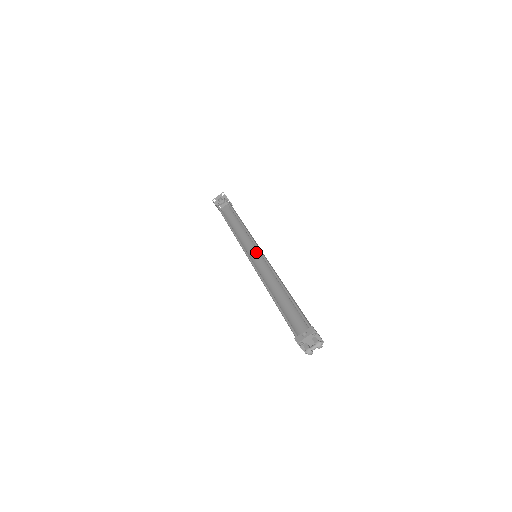
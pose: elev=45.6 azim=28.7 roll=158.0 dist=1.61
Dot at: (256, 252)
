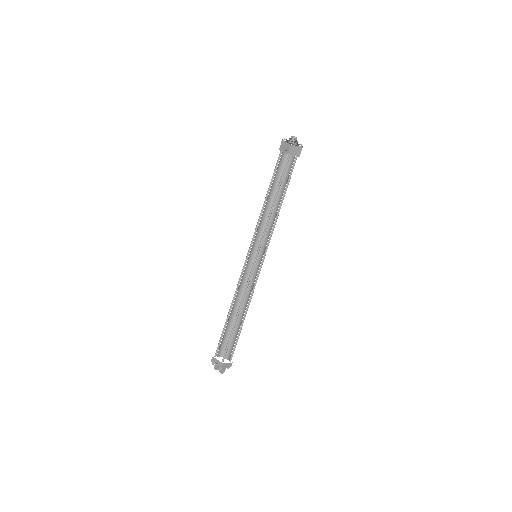
Dot at: (265, 245)
